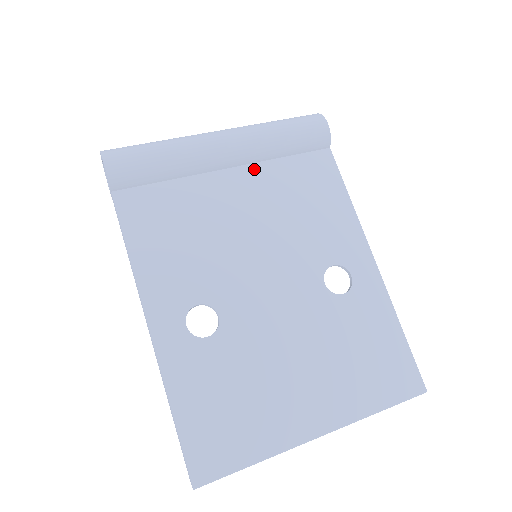
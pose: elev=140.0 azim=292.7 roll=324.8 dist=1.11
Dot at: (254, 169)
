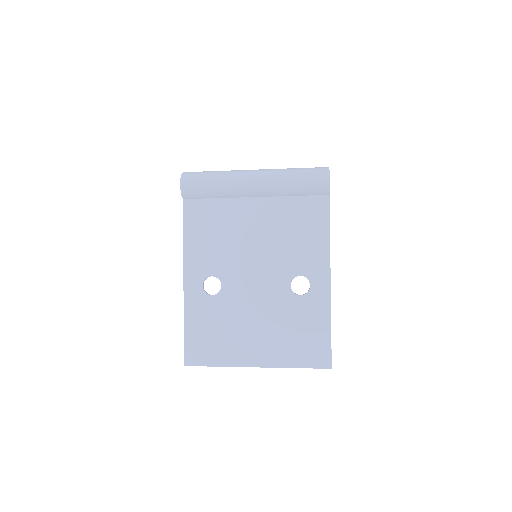
Dot at: (271, 201)
